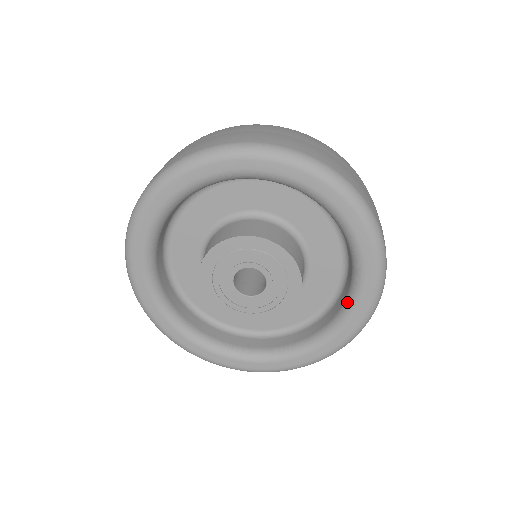
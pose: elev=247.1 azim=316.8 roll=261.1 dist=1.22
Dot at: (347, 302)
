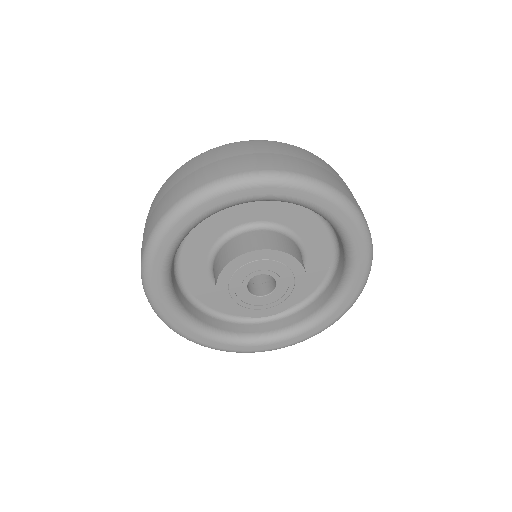
Dot at: (302, 324)
